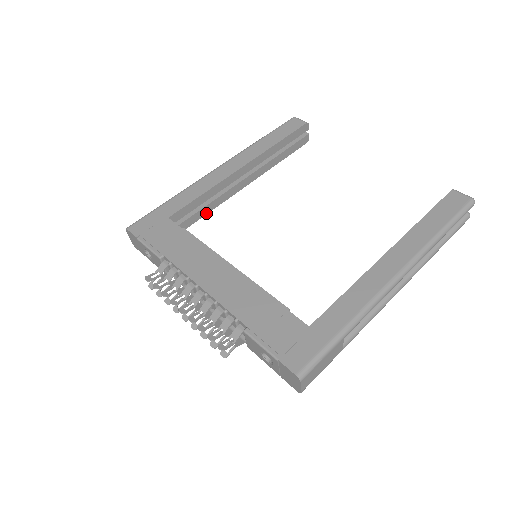
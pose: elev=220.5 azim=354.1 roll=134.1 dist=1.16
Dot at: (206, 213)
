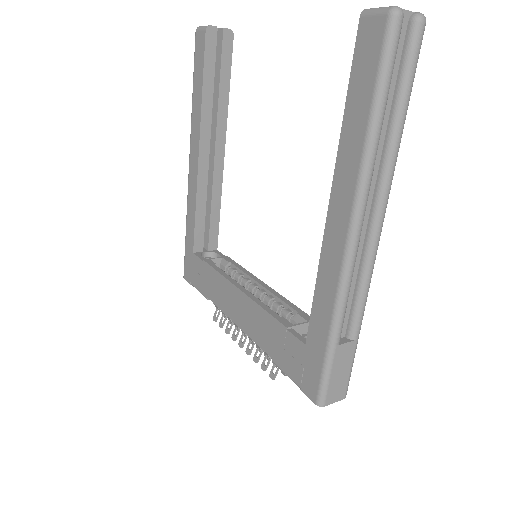
Dot at: (219, 210)
